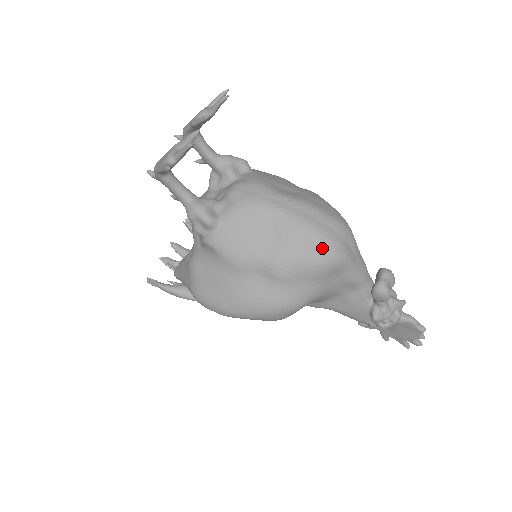
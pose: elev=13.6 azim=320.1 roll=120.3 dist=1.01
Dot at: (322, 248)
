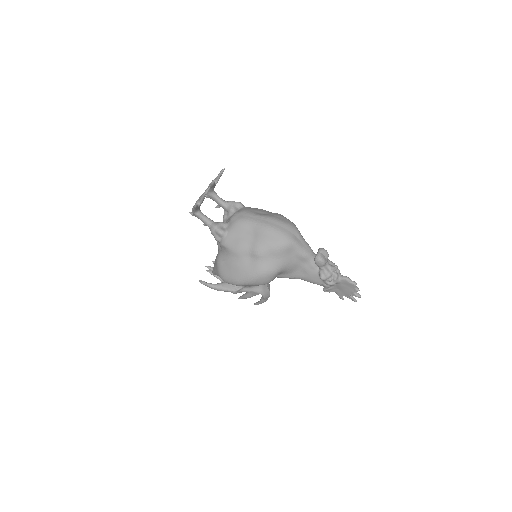
Dot at: (279, 238)
